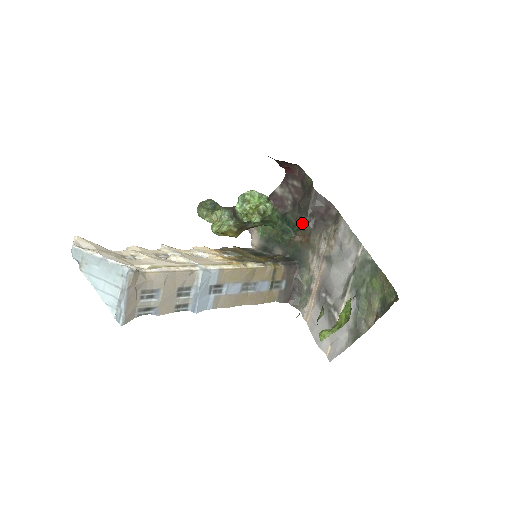
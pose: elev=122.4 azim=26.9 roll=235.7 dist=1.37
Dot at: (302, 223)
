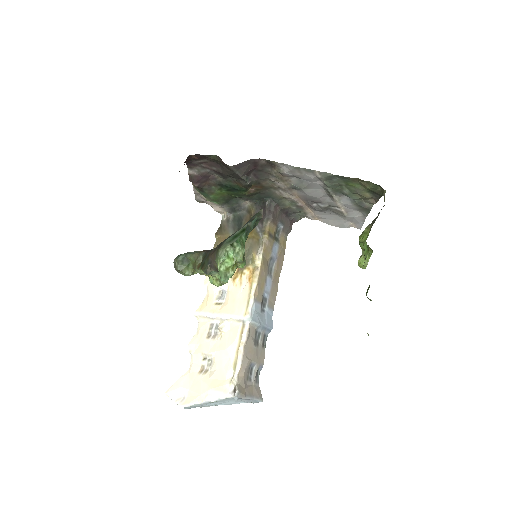
Dot at: (246, 186)
